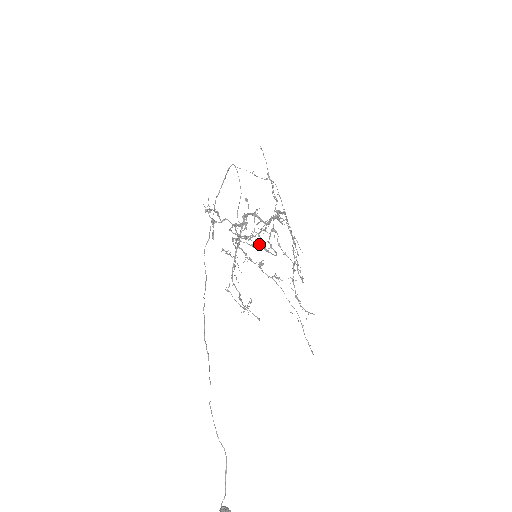
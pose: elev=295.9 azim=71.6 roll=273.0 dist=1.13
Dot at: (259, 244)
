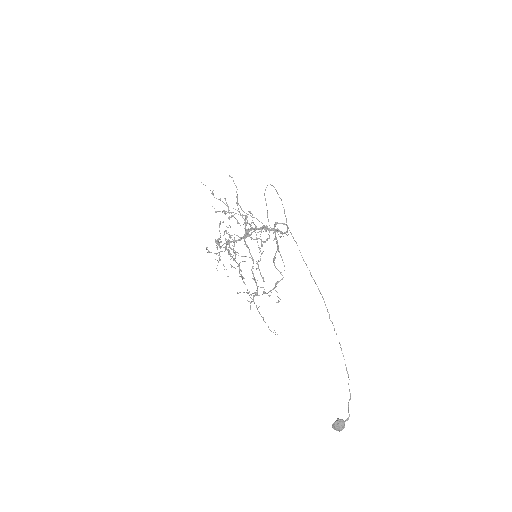
Dot at: (228, 249)
